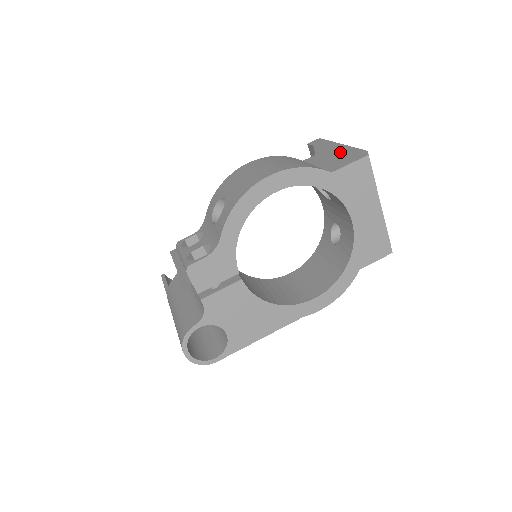
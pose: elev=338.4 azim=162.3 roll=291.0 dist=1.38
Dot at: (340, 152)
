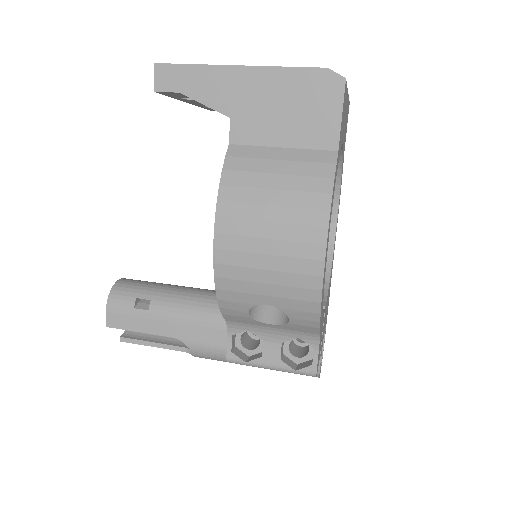
Dot at: (276, 92)
